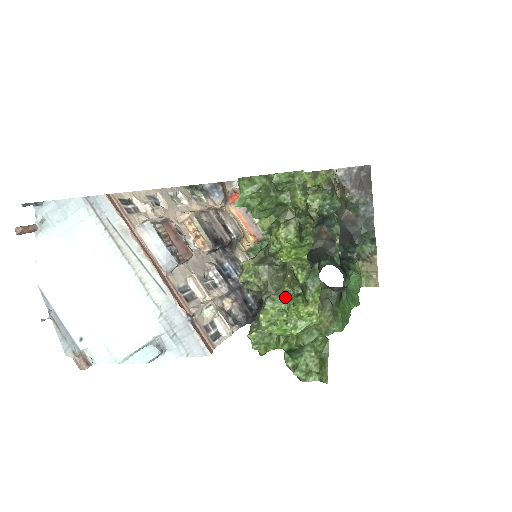
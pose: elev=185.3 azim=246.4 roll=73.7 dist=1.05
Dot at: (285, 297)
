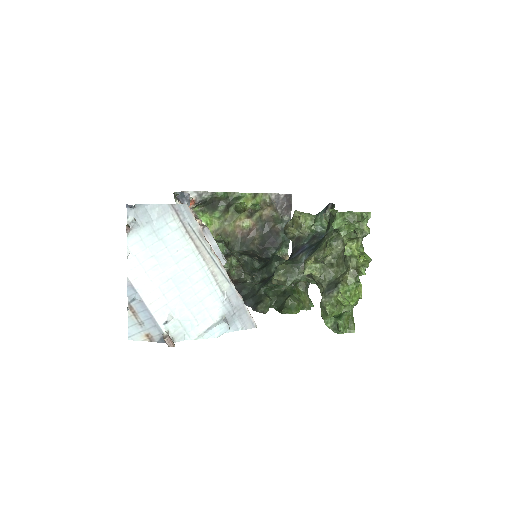
Dot at: (348, 283)
